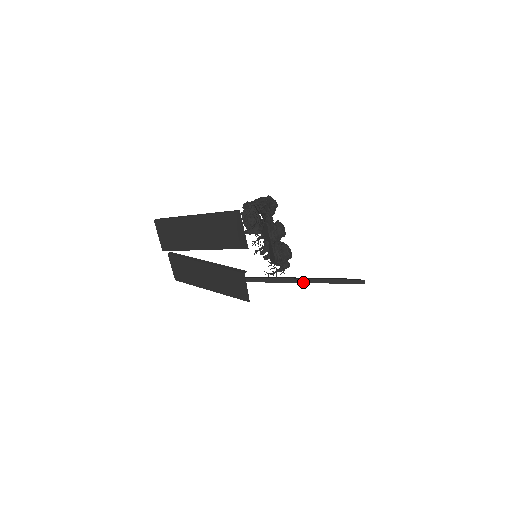
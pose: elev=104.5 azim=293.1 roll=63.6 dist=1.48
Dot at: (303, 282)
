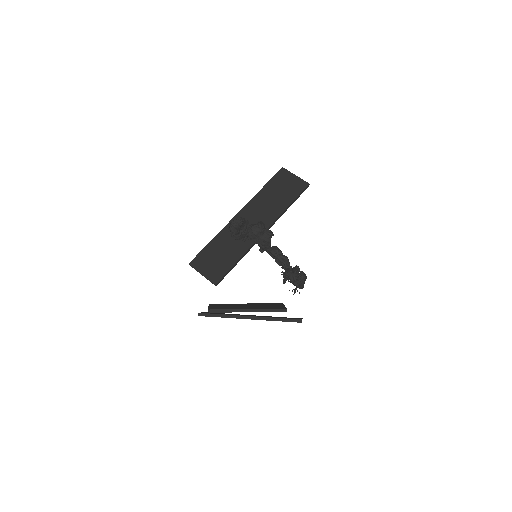
Dot at: (274, 223)
